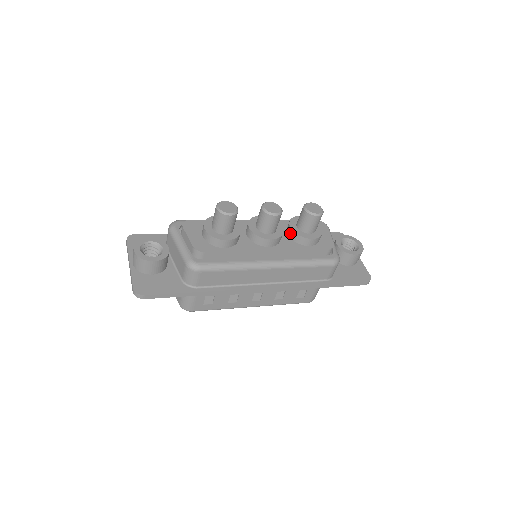
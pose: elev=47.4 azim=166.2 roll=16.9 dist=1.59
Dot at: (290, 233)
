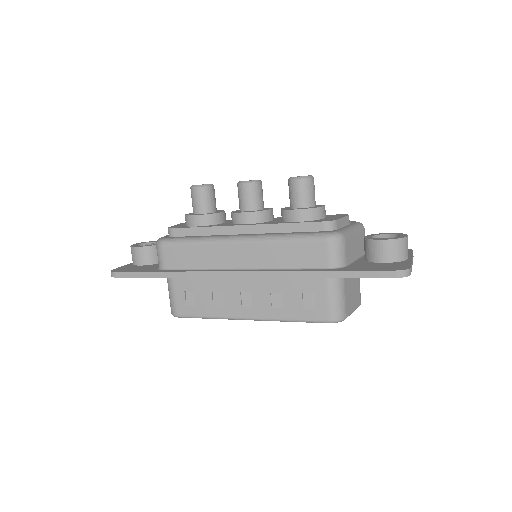
Dot at: (281, 215)
